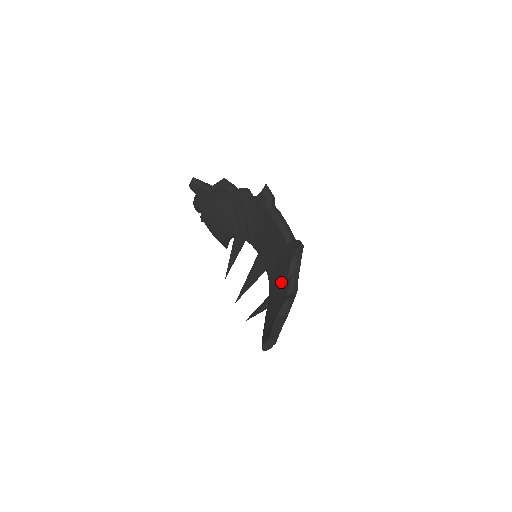
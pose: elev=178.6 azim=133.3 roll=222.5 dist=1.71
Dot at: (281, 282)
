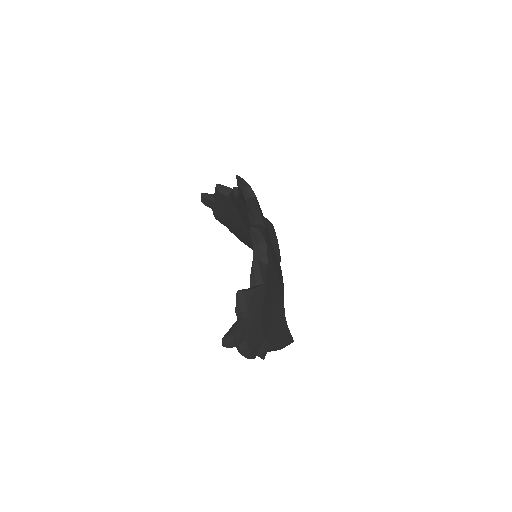
Dot at: occluded
